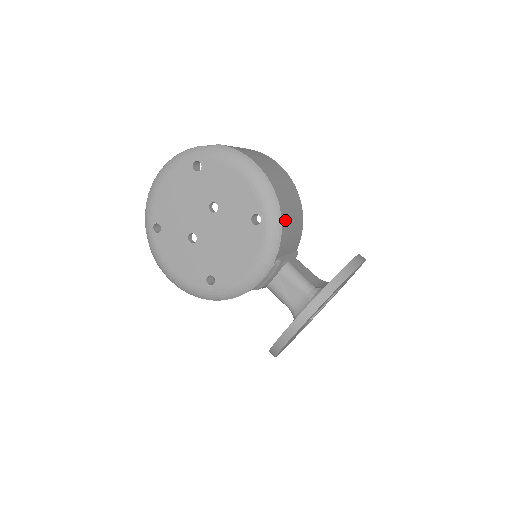
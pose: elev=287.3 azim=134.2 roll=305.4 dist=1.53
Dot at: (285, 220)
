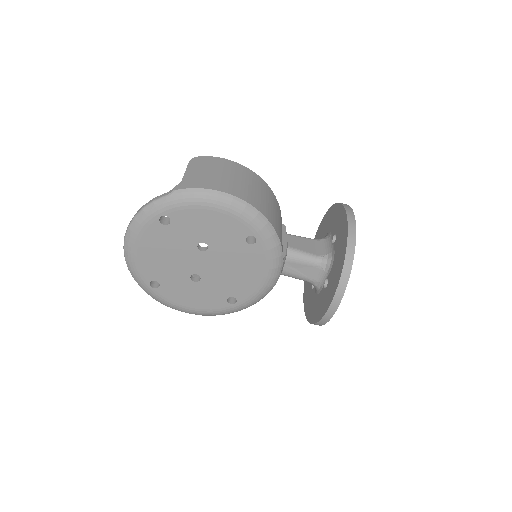
Dot at: (274, 223)
